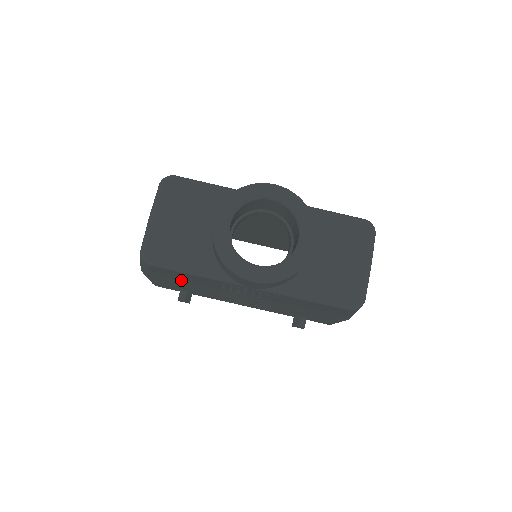
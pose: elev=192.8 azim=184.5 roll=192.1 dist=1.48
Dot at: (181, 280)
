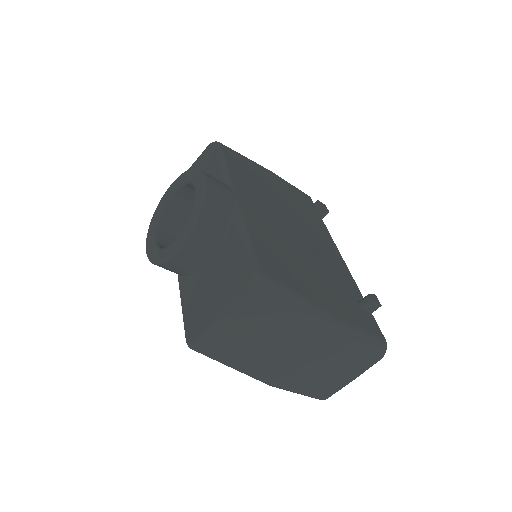
Dot at: occluded
